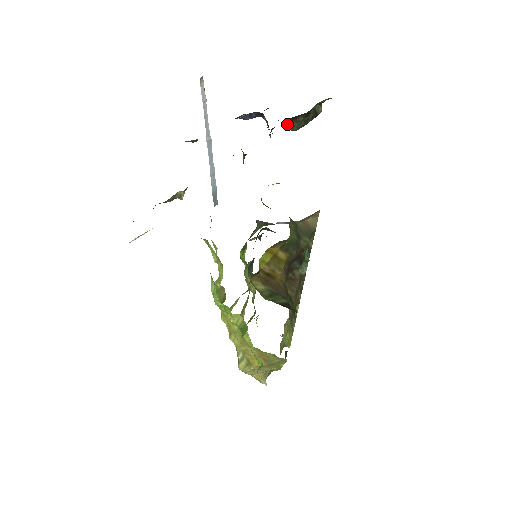
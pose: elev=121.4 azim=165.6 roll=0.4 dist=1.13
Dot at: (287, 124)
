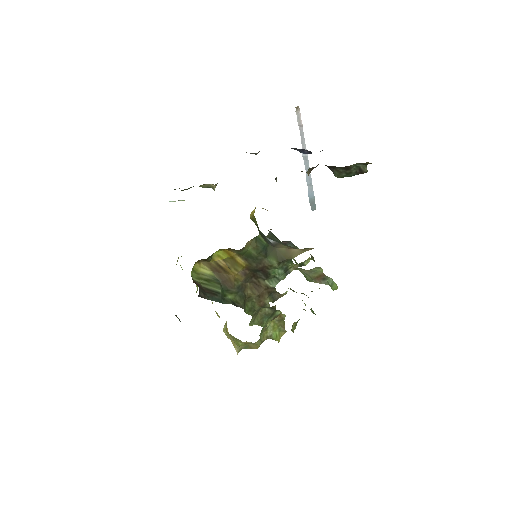
Dot at: (331, 169)
